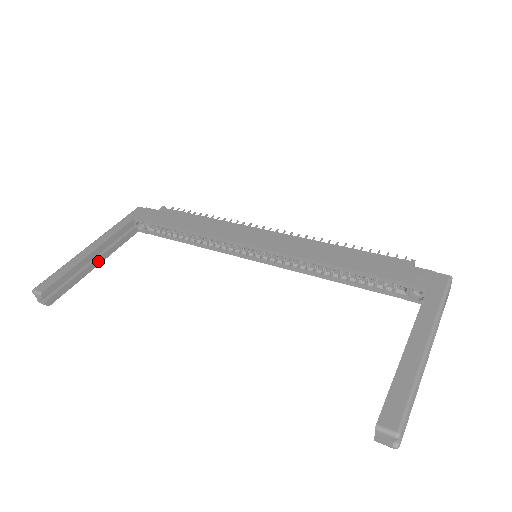
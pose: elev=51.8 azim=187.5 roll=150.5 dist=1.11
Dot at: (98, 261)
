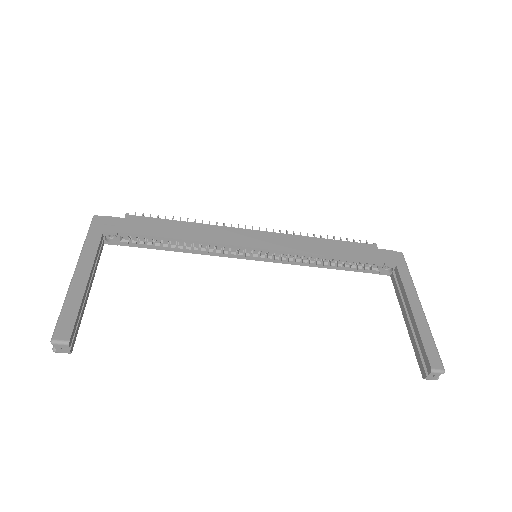
Dot at: (89, 288)
